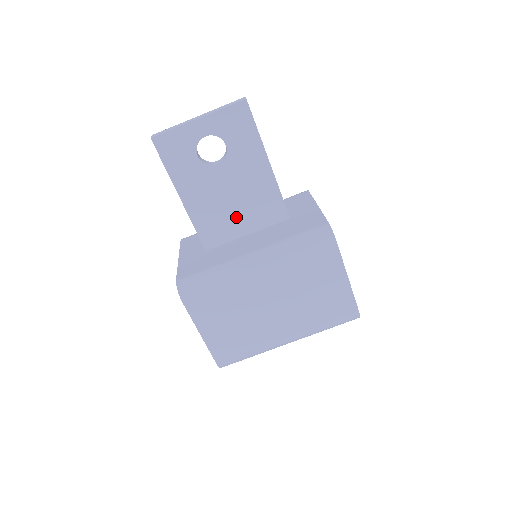
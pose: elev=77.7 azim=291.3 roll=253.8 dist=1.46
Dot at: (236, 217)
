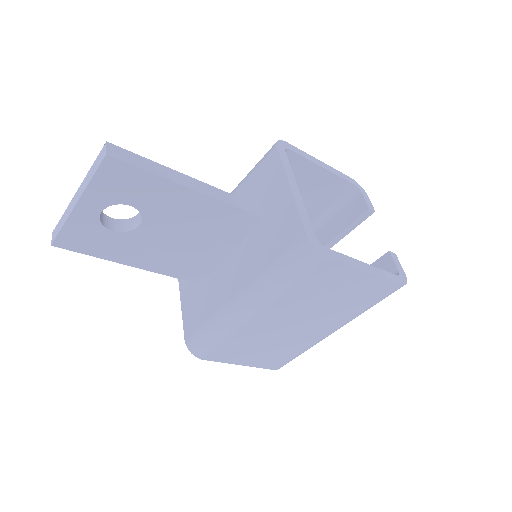
Dot at: (204, 249)
